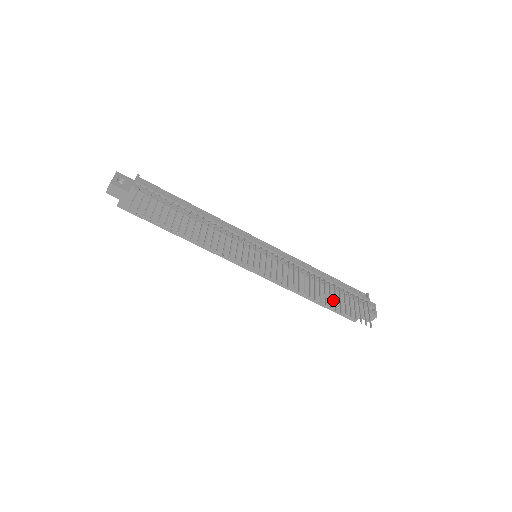
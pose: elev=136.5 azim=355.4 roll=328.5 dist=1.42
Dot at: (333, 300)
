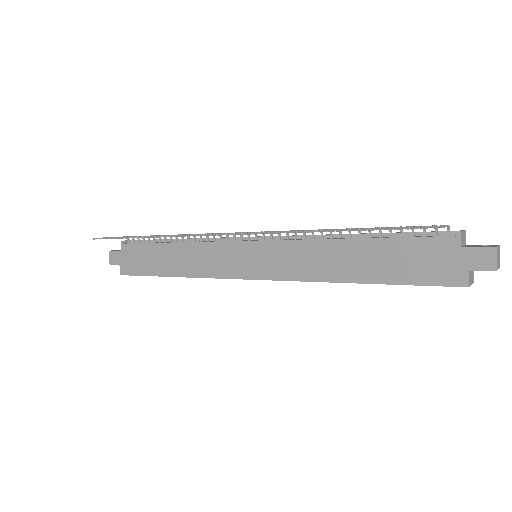
Dot at: (390, 260)
